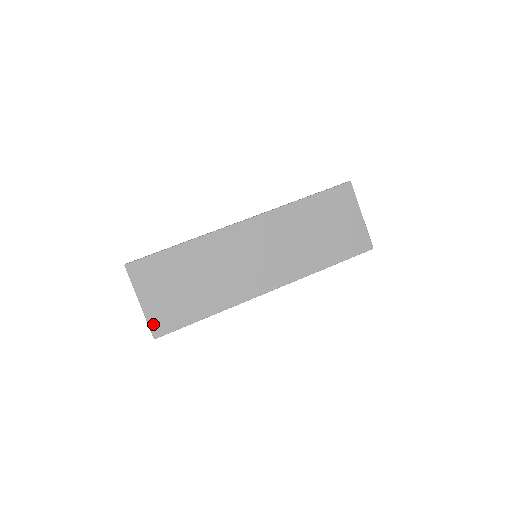
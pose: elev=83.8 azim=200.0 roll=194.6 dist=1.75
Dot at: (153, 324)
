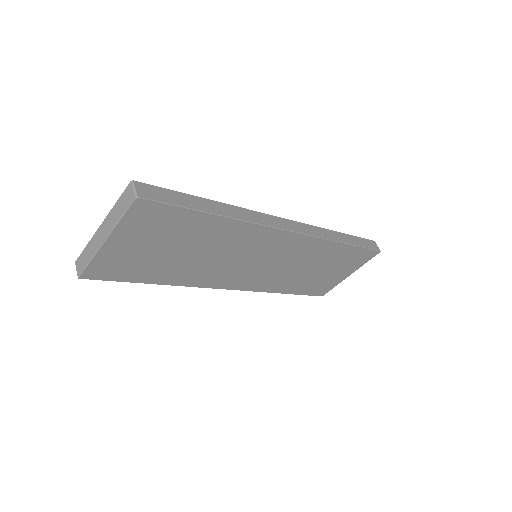
Dot at: (94, 266)
